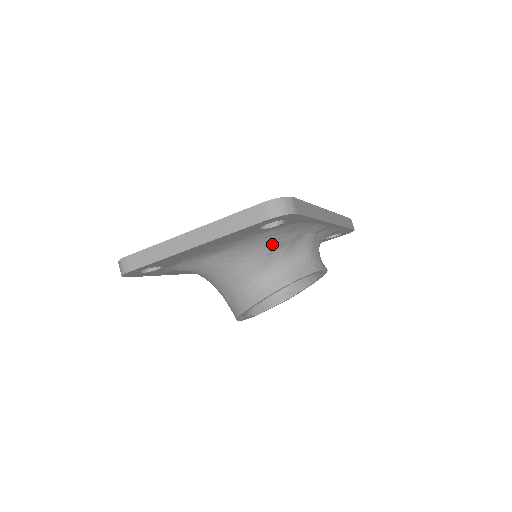
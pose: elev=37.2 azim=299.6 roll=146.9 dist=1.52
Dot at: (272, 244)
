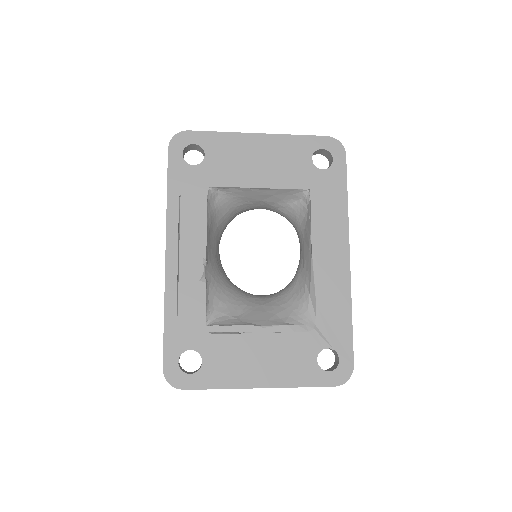
Dot at: occluded
